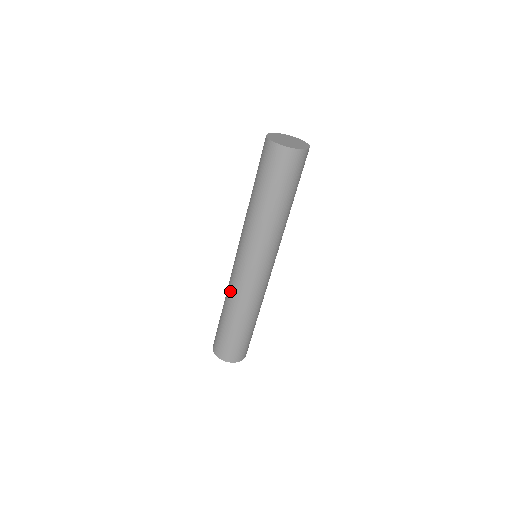
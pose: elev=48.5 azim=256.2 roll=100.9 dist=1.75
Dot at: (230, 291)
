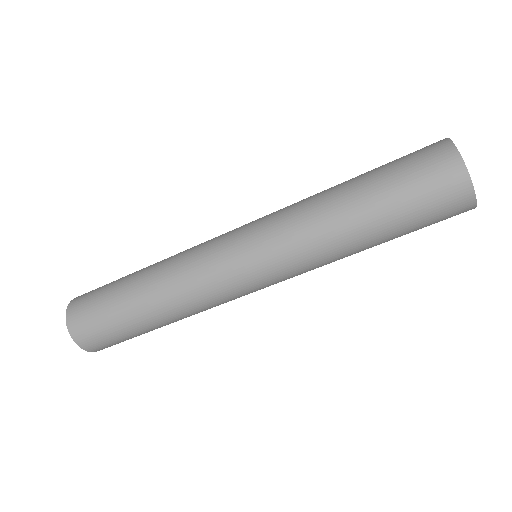
Dot at: (181, 254)
